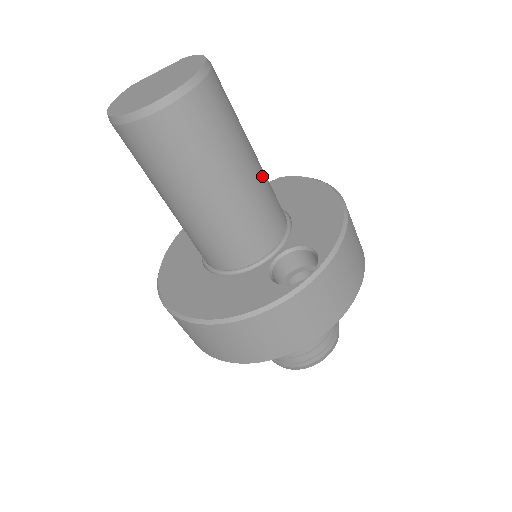
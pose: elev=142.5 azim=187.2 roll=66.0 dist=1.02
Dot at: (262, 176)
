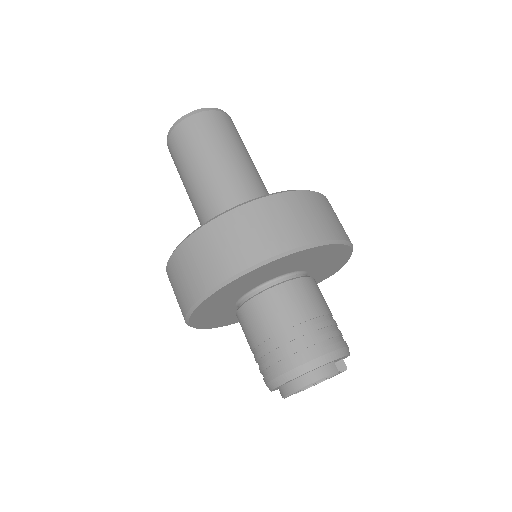
Dot at: (253, 175)
